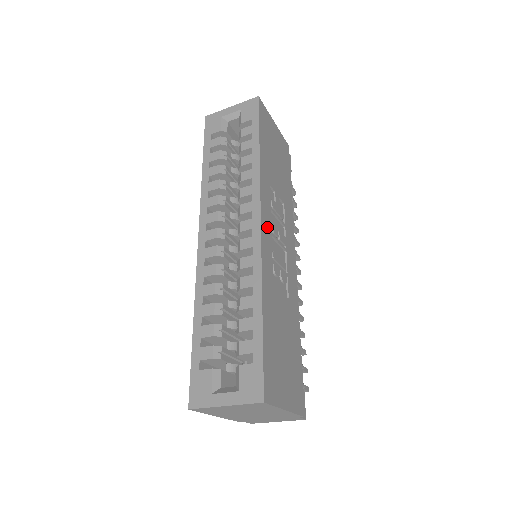
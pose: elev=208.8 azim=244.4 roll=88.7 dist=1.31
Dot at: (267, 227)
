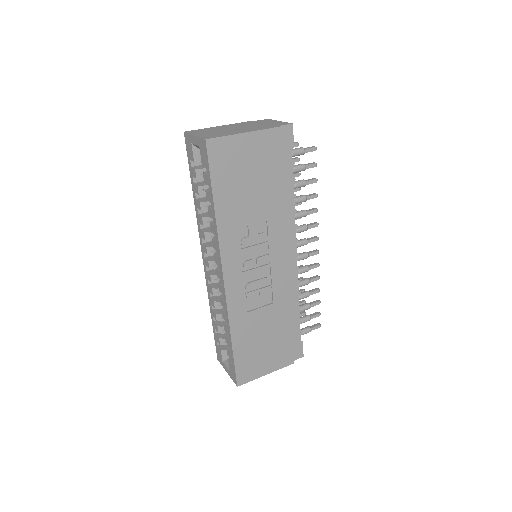
Dot at: (235, 274)
